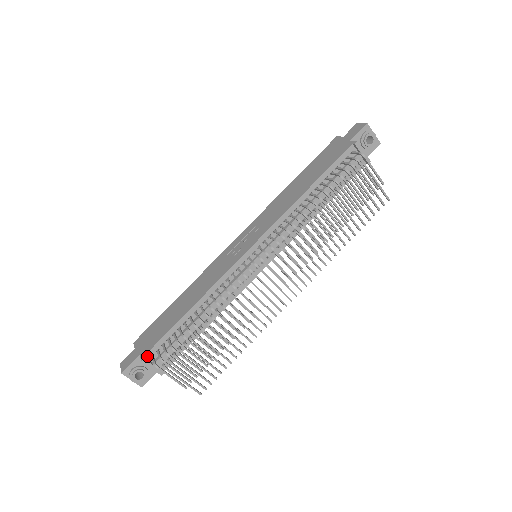
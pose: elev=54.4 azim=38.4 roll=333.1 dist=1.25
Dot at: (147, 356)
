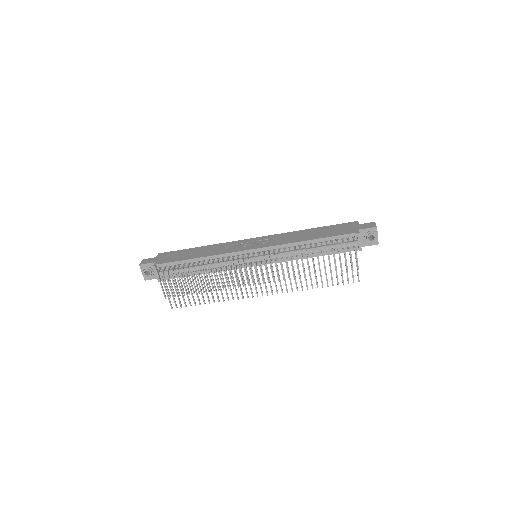
Dot at: (158, 266)
